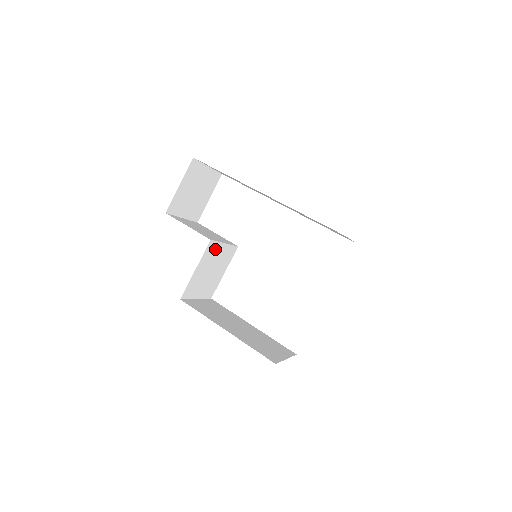
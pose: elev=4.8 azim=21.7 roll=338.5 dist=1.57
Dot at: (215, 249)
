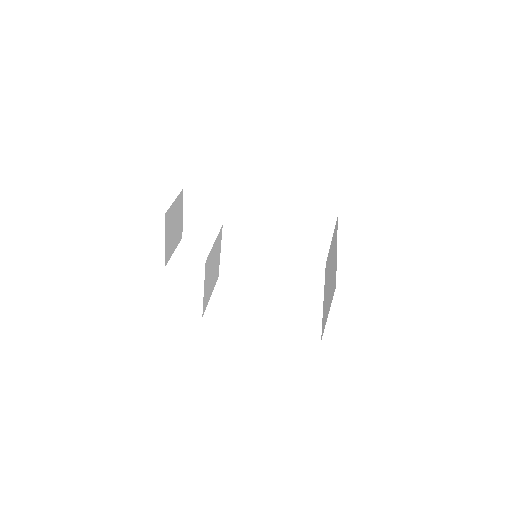
Dot at: (219, 245)
